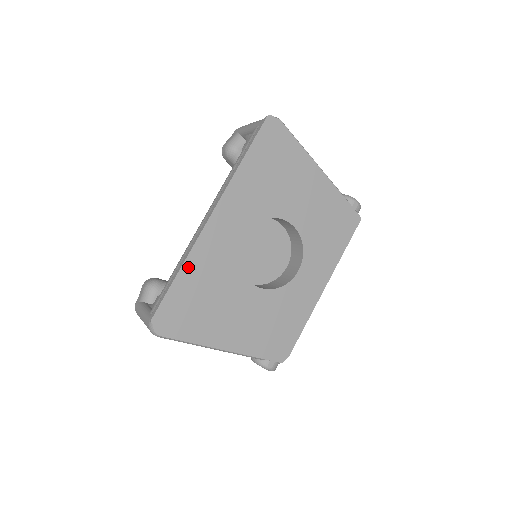
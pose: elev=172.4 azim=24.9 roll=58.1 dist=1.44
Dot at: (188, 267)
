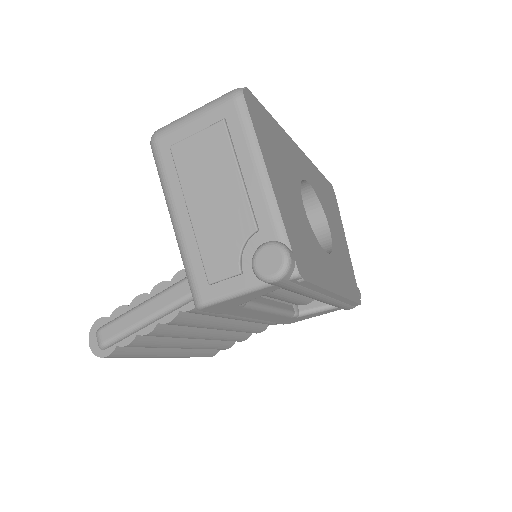
Dot at: (278, 127)
